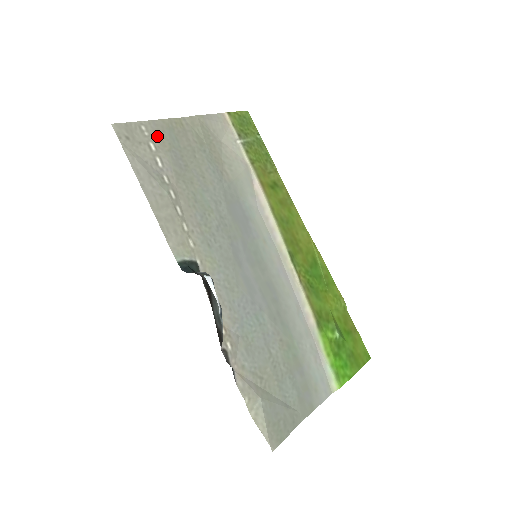
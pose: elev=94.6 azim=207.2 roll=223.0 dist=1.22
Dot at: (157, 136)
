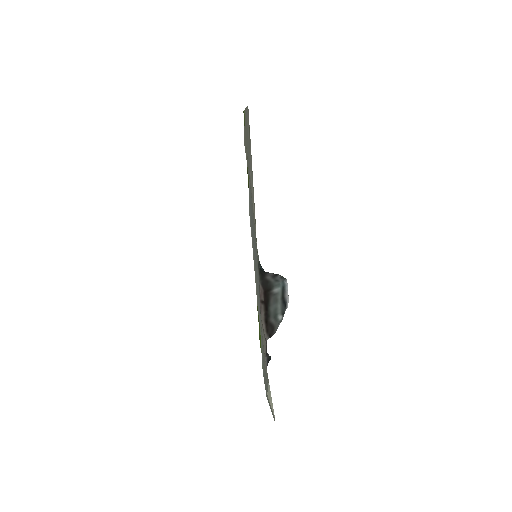
Dot at: occluded
